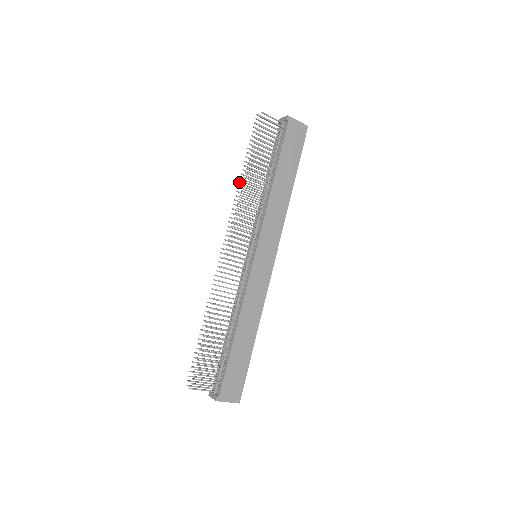
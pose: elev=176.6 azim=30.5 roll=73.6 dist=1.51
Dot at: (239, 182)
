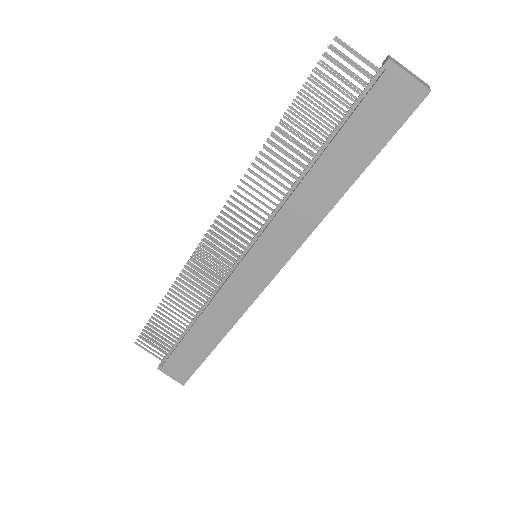
Dot at: occluded
